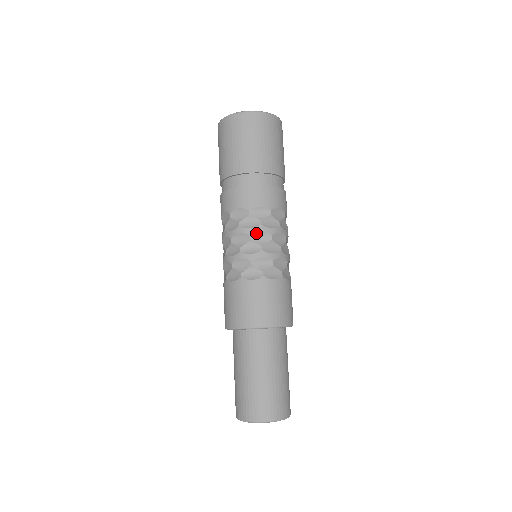
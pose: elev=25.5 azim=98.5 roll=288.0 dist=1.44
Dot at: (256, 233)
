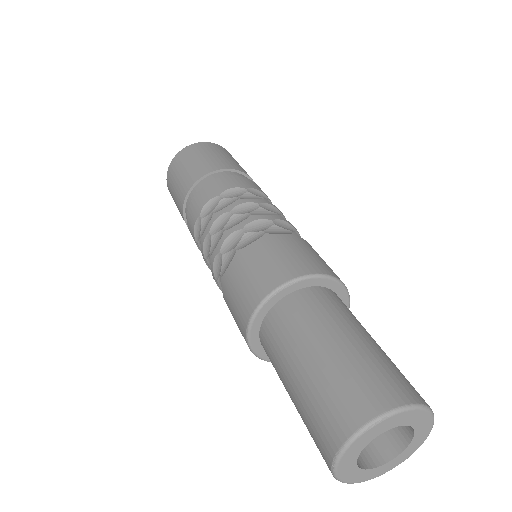
Dot at: (213, 225)
